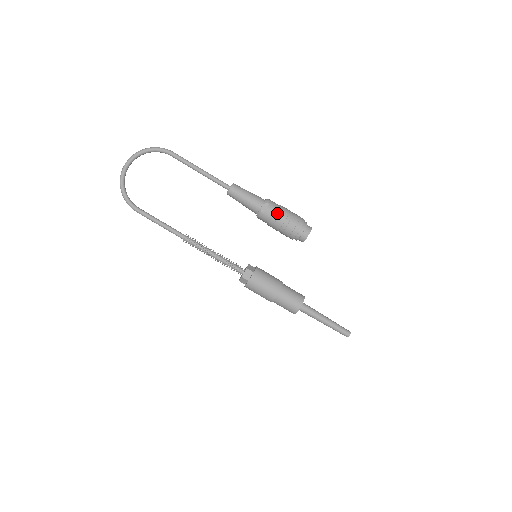
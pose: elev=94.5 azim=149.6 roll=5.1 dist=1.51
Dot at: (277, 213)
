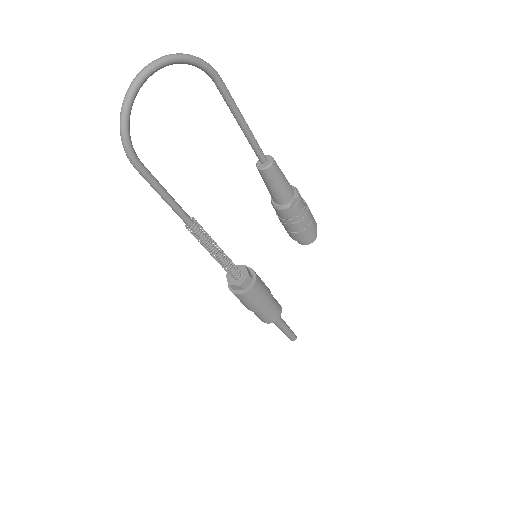
Dot at: (303, 213)
